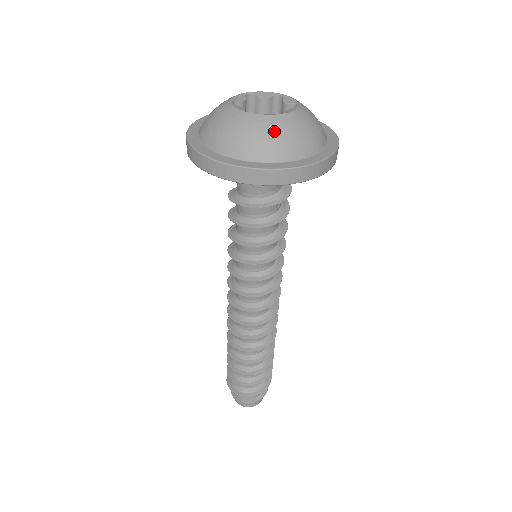
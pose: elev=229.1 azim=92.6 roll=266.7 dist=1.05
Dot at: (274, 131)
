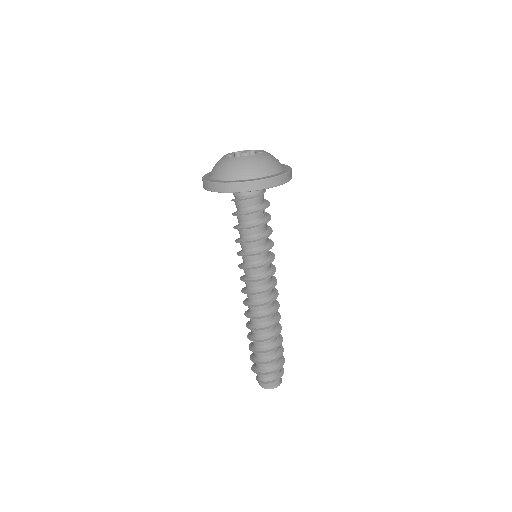
Dot at: (250, 163)
